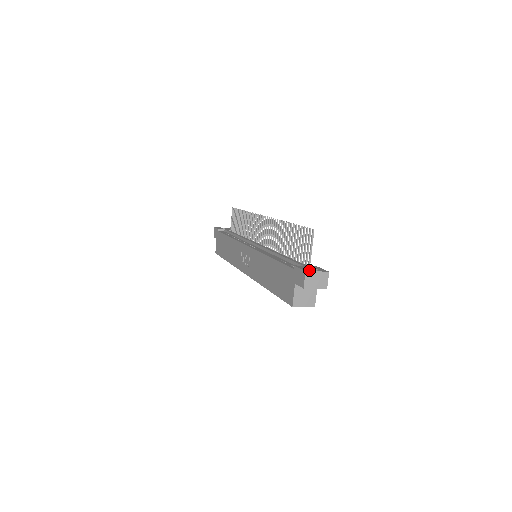
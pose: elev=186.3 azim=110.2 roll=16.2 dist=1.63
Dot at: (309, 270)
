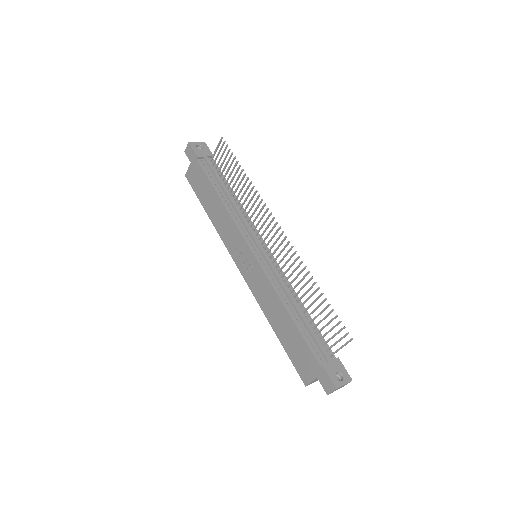
Dot at: (338, 384)
